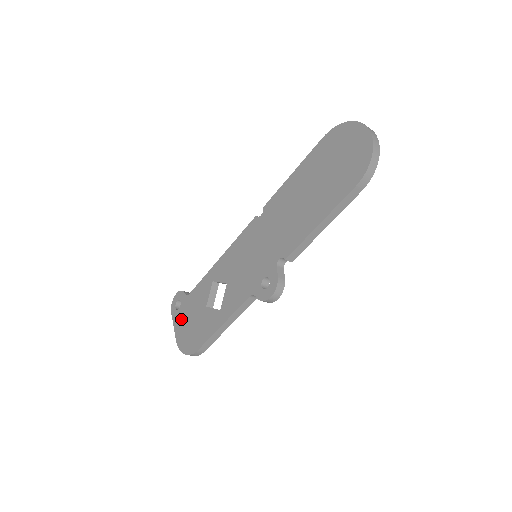
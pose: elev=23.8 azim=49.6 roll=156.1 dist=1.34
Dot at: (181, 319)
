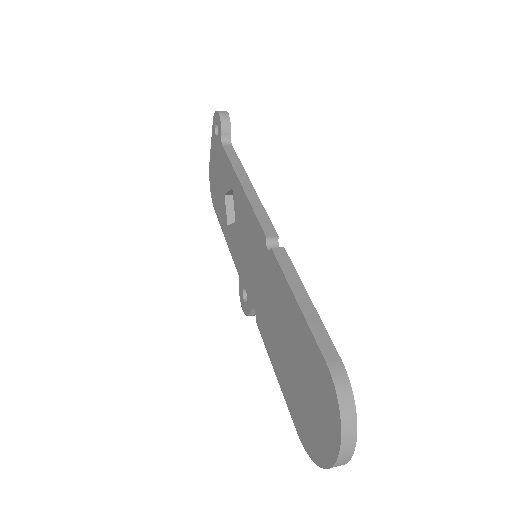
Dot at: (214, 152)
